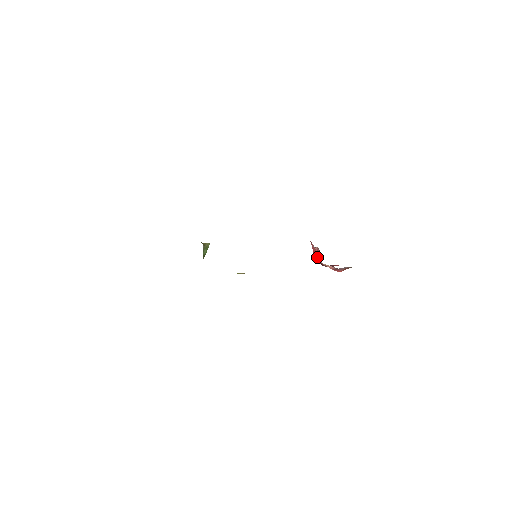
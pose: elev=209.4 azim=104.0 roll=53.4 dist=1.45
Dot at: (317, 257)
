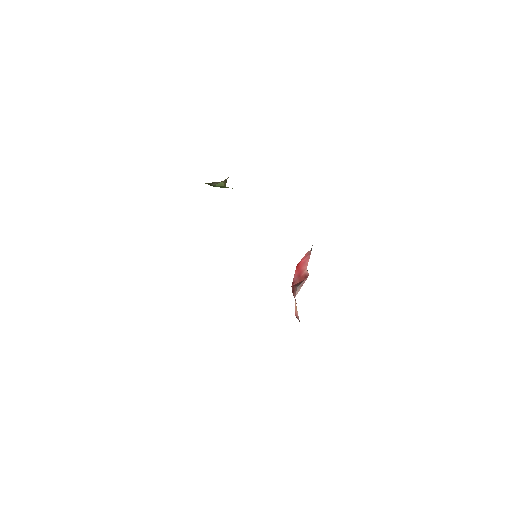
Dot at: (298, 286)
